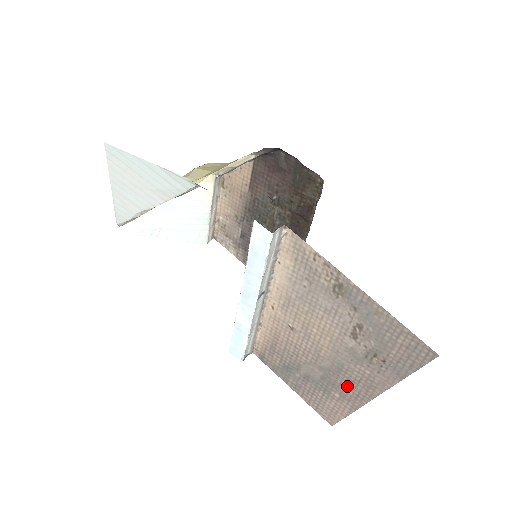
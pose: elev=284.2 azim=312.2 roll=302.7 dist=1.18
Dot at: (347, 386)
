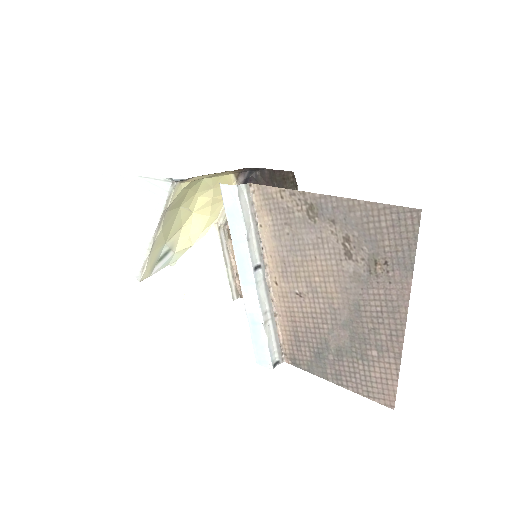
Dot at: (376, 330)
